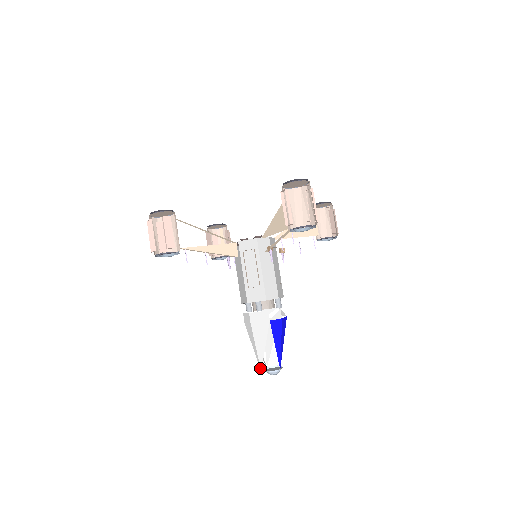
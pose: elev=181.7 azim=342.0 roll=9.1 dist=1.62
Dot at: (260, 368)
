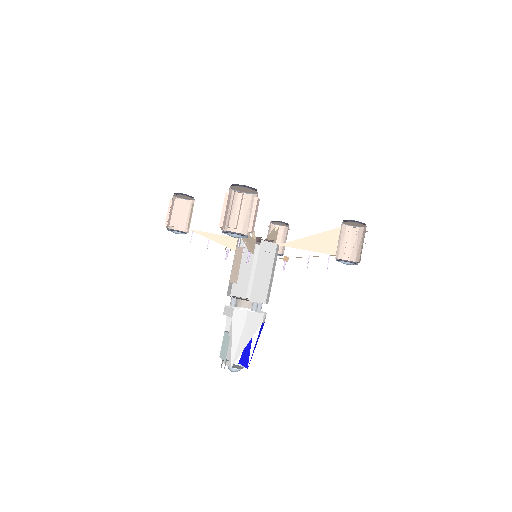
Dot at: (232, 364)
